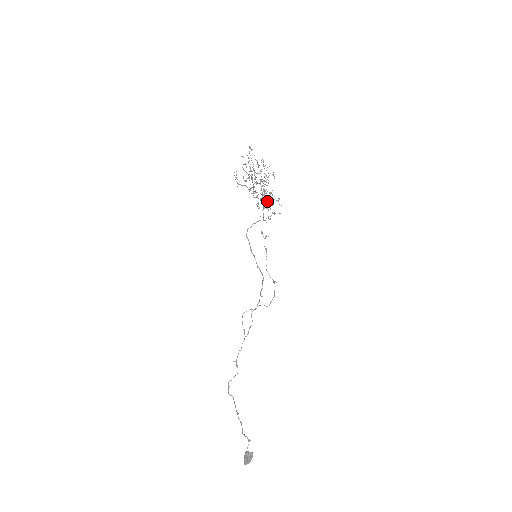
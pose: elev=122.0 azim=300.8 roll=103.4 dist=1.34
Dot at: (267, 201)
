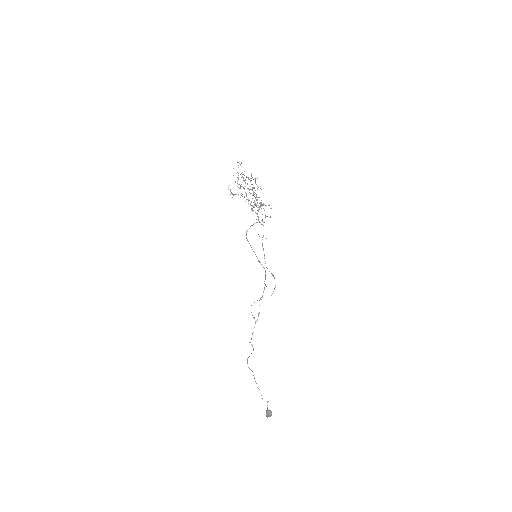
Dot at: (260, 206)
